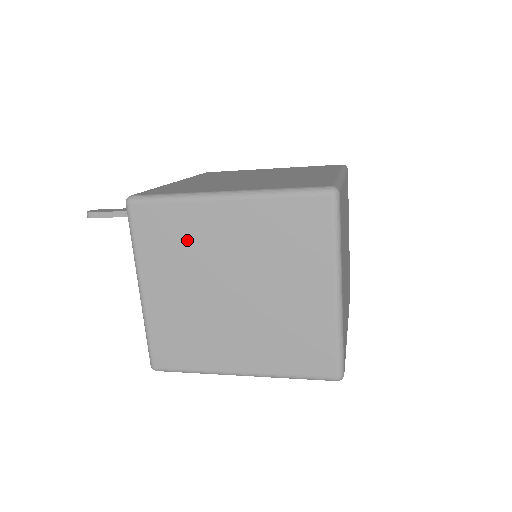
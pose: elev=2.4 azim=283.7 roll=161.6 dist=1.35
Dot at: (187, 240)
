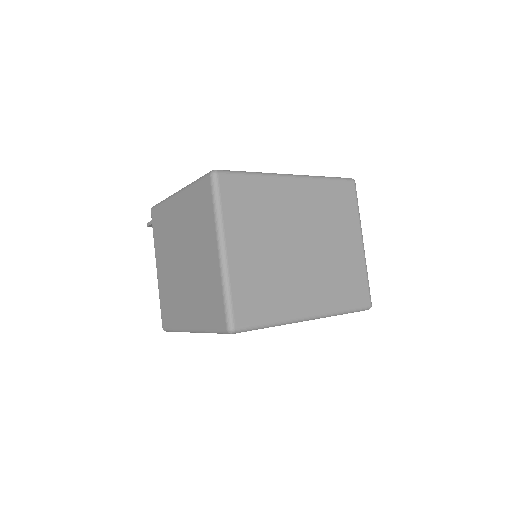
Dot at: (167, 228)
